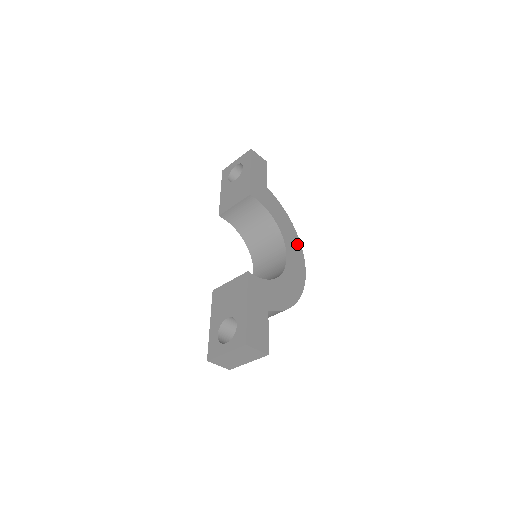
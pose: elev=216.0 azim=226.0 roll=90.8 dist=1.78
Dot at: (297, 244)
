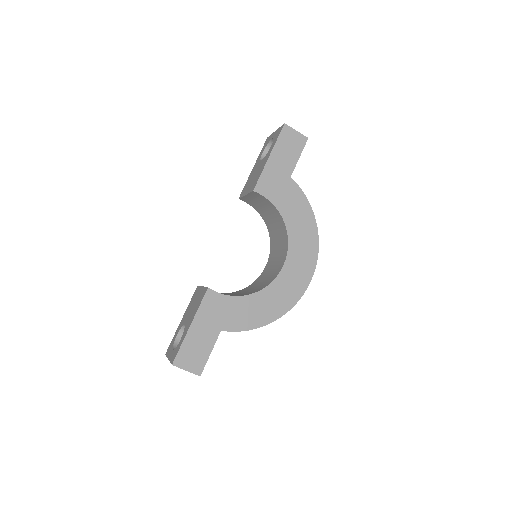
Dot at: (311, 249)
